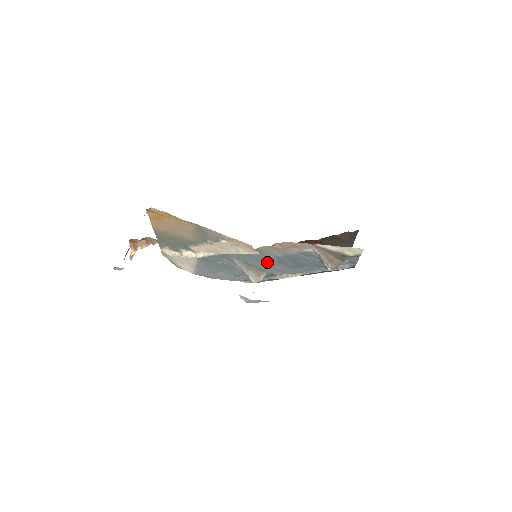
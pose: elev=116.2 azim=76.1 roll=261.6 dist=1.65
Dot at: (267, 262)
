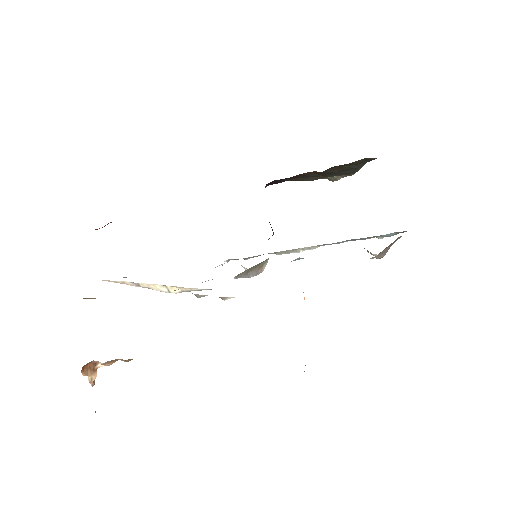
Dot at: occluded
